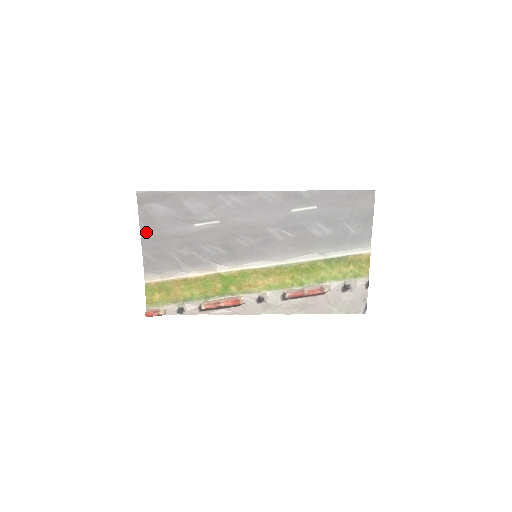
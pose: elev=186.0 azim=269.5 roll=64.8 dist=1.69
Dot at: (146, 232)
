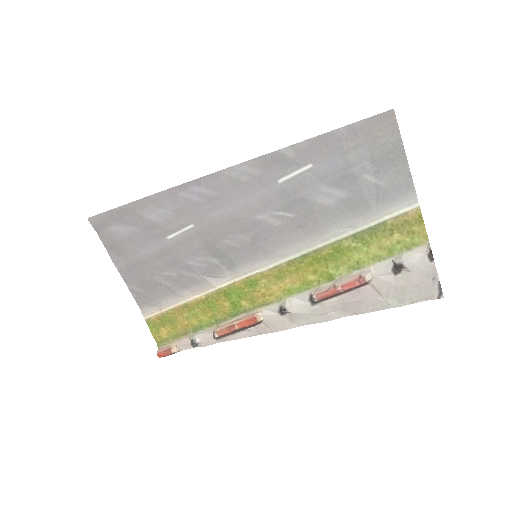
Dot at: (120, 262)
